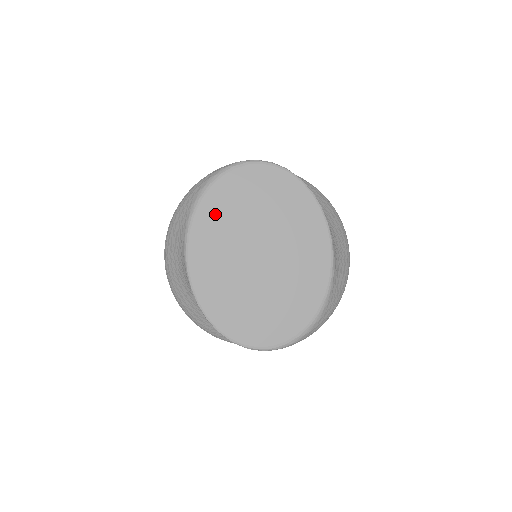
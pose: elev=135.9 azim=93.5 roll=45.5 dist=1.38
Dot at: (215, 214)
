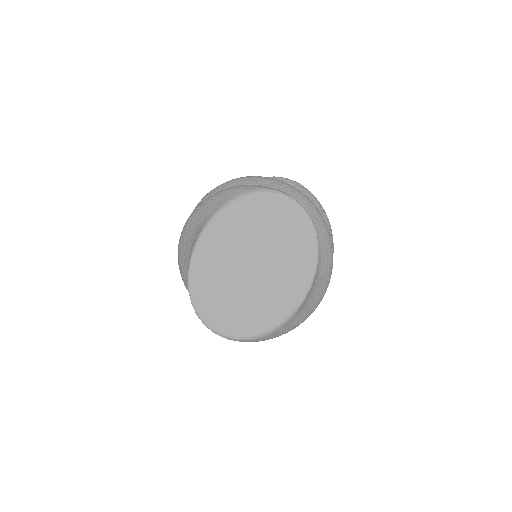
Dot at: (239, 219)
